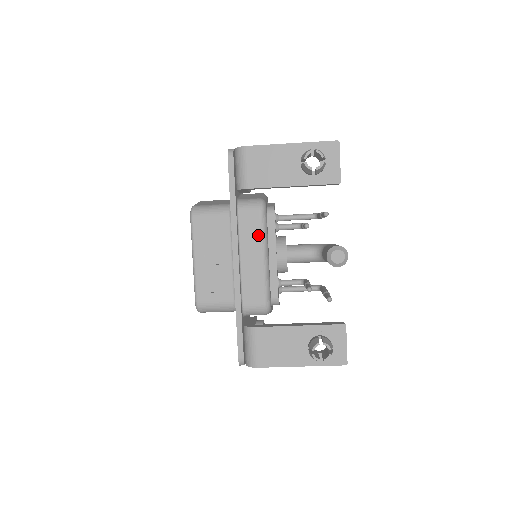
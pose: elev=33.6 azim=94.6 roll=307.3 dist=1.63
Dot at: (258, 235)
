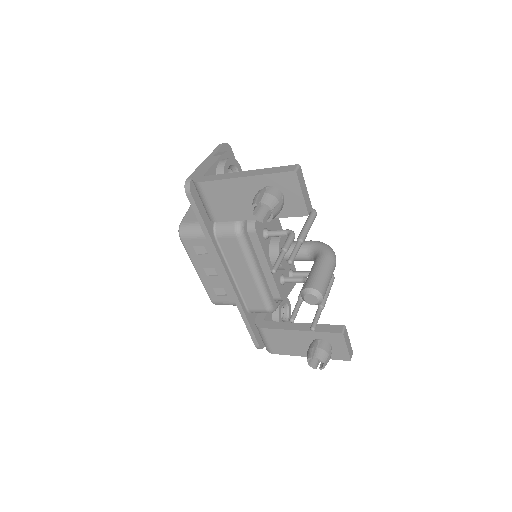
Dot at: (242, 257)
